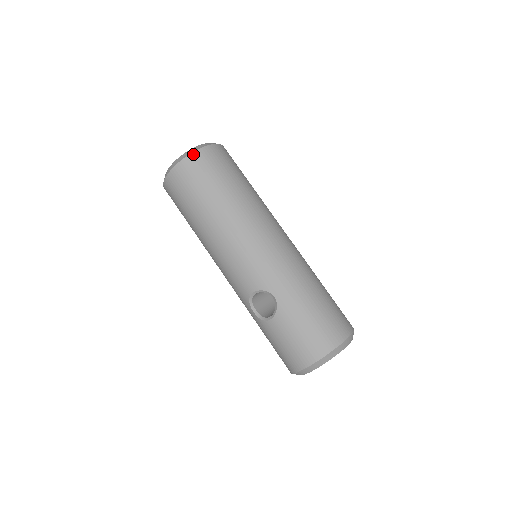
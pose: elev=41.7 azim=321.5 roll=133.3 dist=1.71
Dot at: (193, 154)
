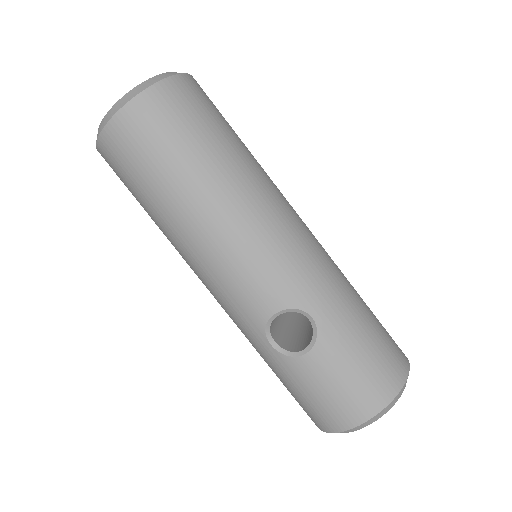
Dot at: (161, 83)
